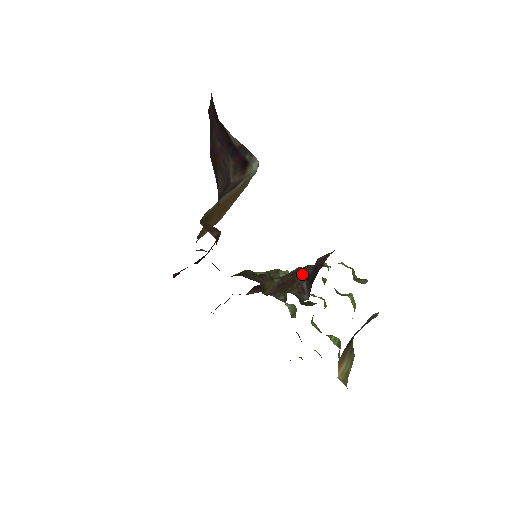
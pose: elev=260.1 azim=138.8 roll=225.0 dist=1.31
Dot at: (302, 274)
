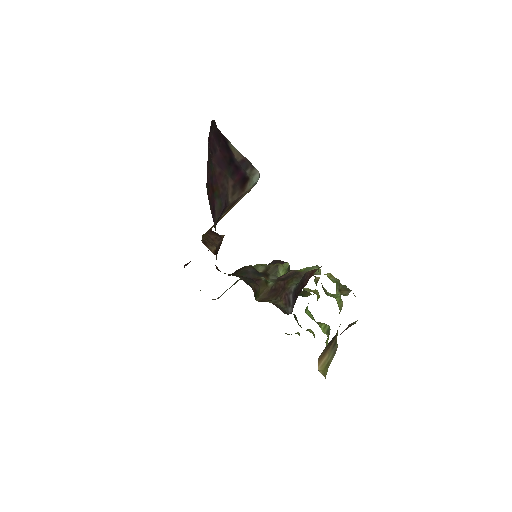
Dot at: (292, 283)
